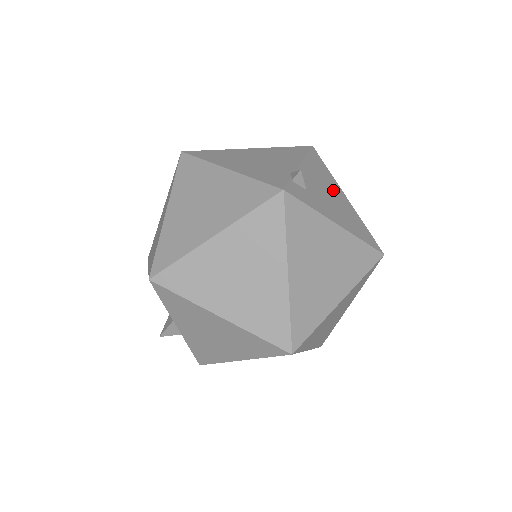
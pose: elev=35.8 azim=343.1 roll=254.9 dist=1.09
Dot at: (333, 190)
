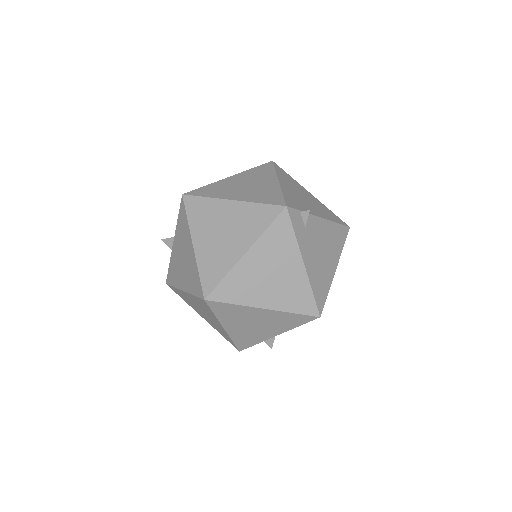
Dot at: (330, 254)
